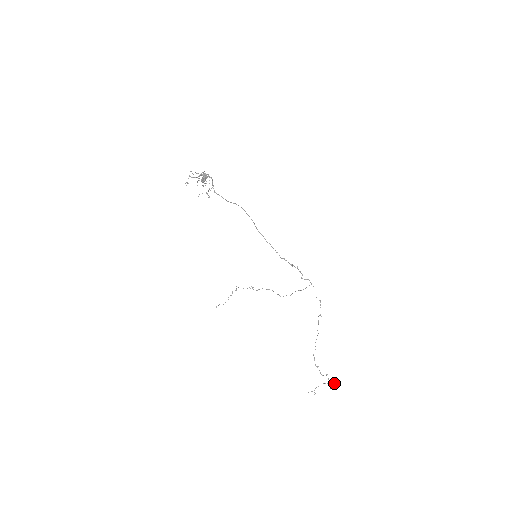
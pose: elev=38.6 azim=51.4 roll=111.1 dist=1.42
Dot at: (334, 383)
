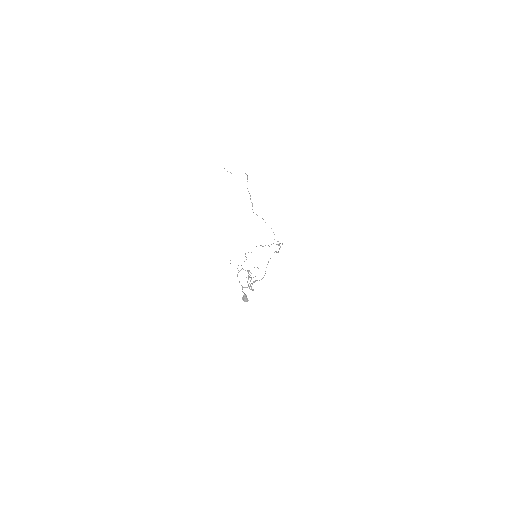
Dot at: occluded
